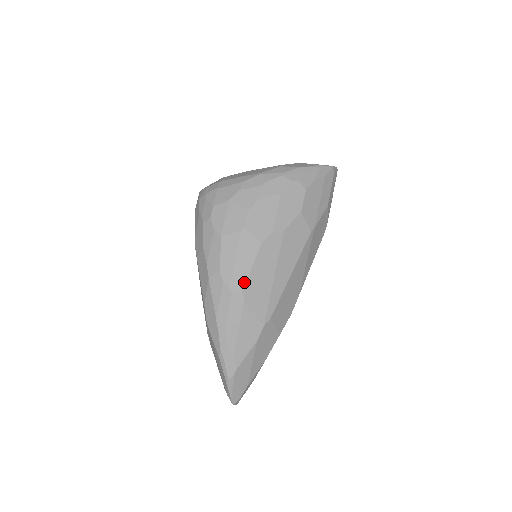
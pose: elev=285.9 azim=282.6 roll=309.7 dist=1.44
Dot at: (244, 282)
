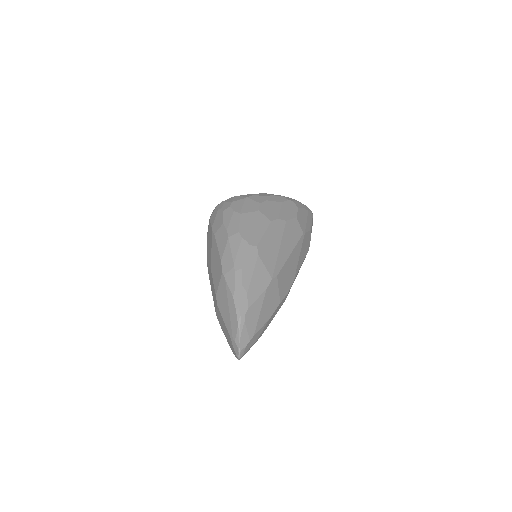
Dot at: (258, 241)
